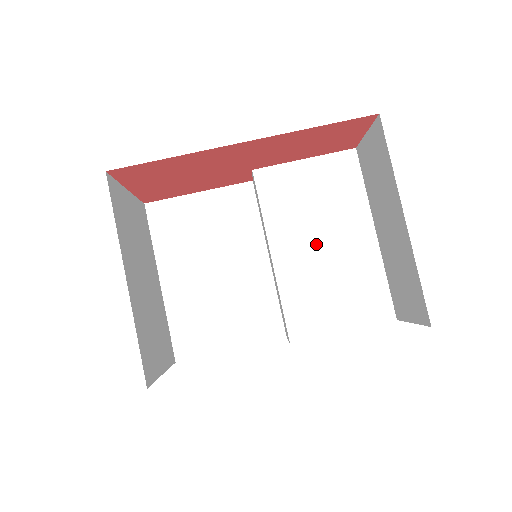
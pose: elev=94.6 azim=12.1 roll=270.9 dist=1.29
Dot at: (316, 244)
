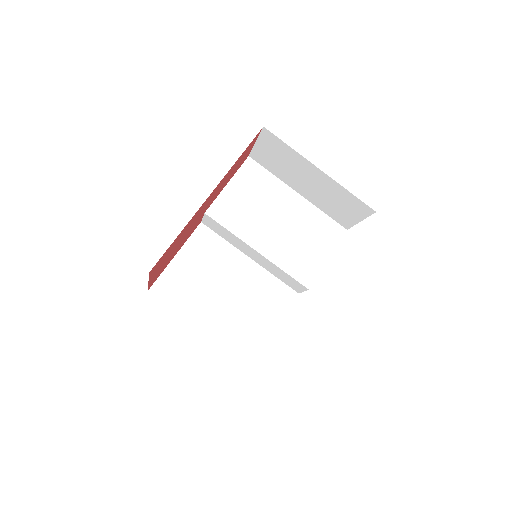
Dot at: (275, 225)
